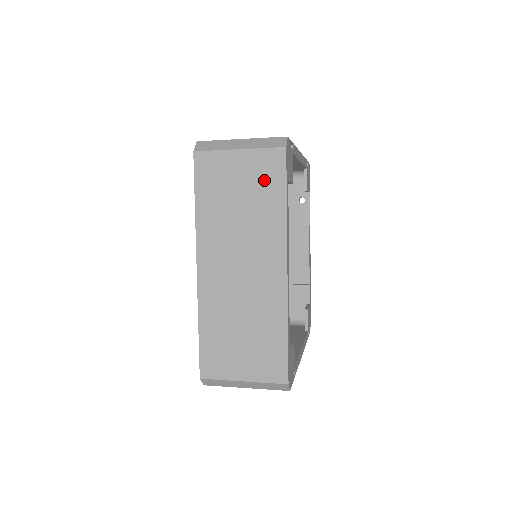
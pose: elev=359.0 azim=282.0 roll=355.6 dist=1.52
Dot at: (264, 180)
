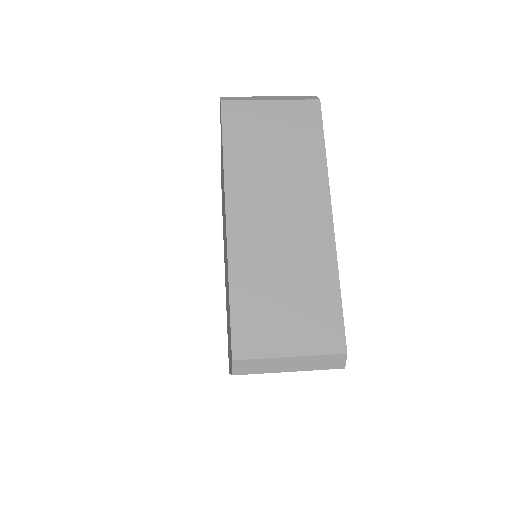
Dot at: (300, 129)
